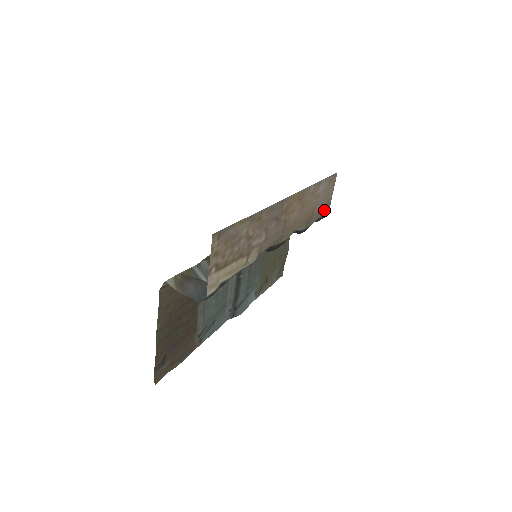
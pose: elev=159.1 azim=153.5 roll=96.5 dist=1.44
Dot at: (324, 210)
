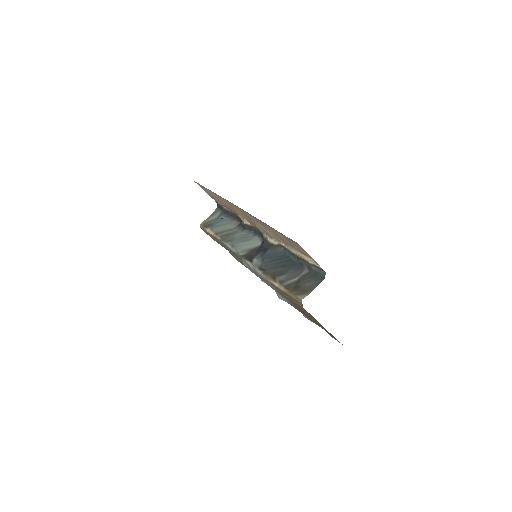
Dot at: occluded
